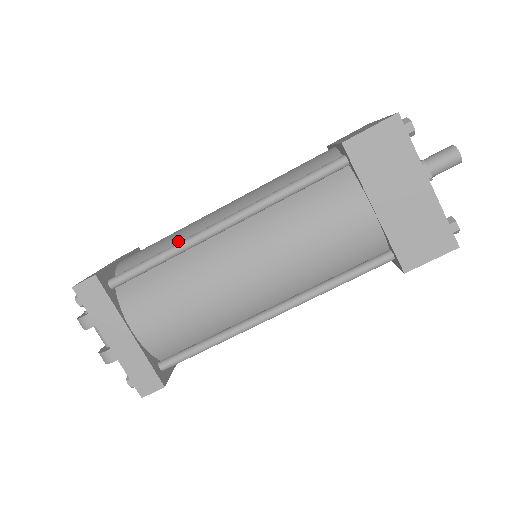
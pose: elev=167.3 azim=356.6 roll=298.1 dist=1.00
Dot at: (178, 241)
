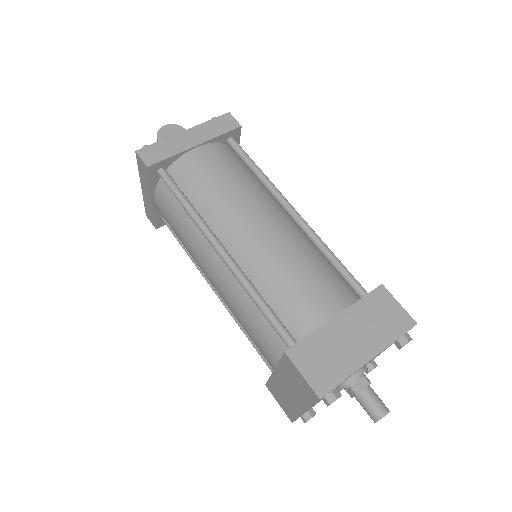
Dot at: (209, 208)
